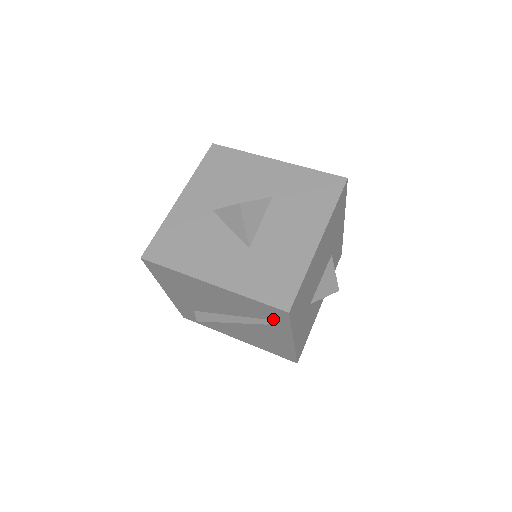
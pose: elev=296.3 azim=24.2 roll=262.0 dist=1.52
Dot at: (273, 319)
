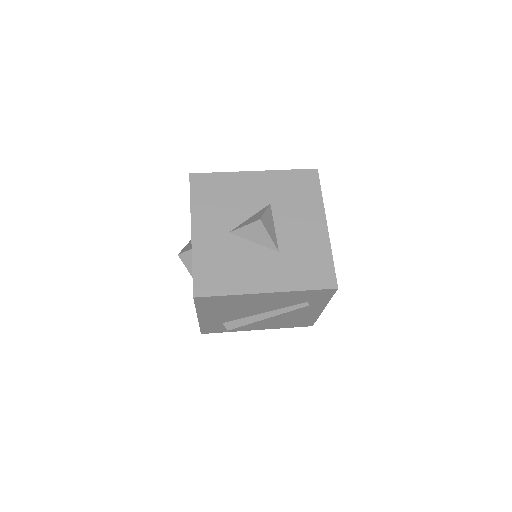
Dot at: (316, 299)
